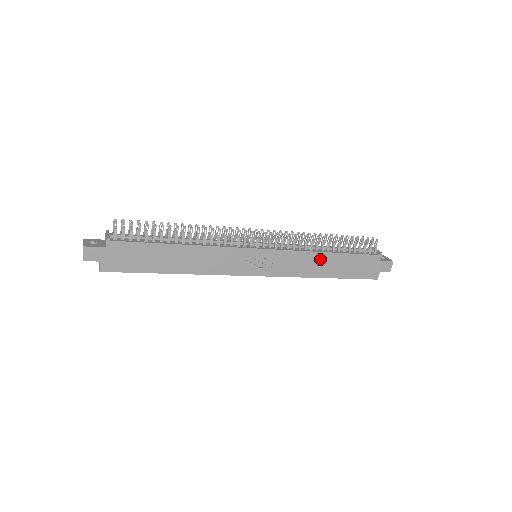
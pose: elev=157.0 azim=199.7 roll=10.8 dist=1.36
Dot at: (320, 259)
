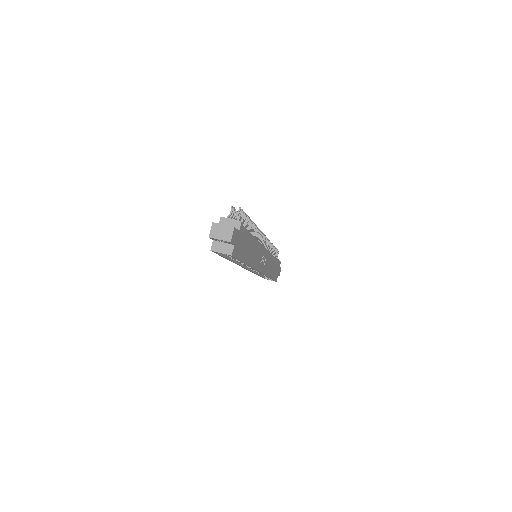
Dot at: (272, 262)
